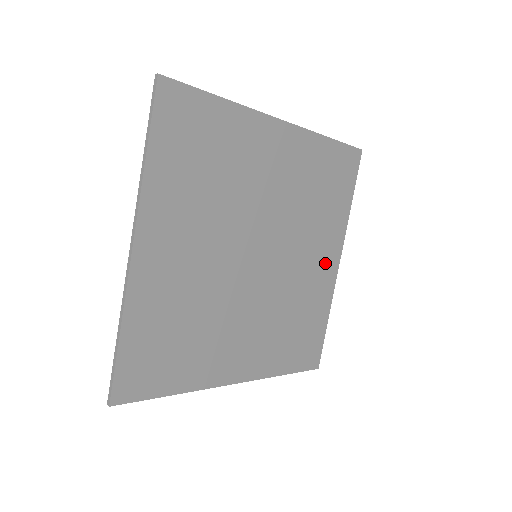
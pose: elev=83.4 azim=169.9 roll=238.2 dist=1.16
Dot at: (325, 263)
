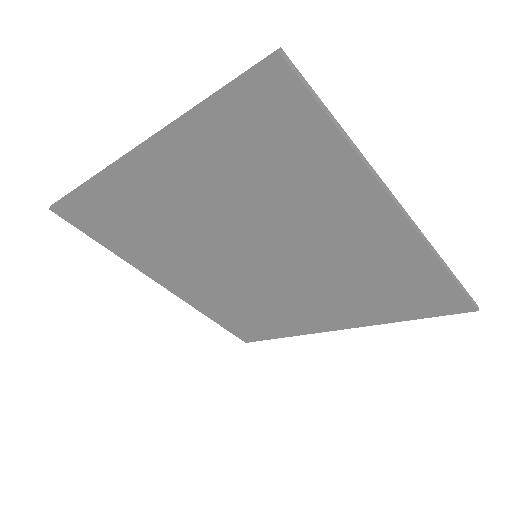
Dot at: (368, 225)
